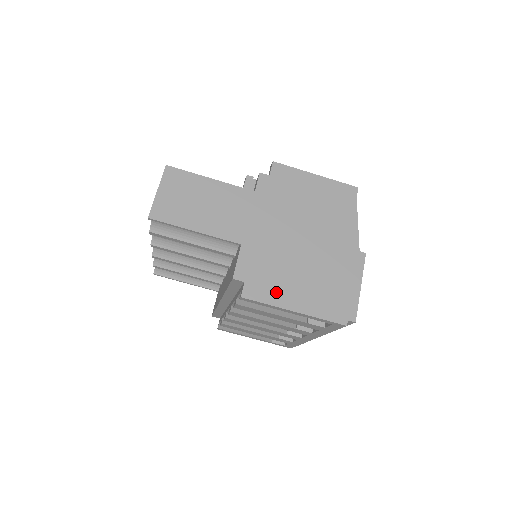
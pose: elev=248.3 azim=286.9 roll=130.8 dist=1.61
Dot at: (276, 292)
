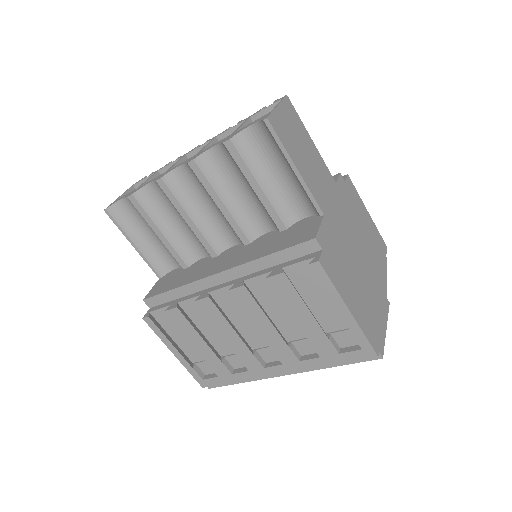
Dot at: (341, 281)
